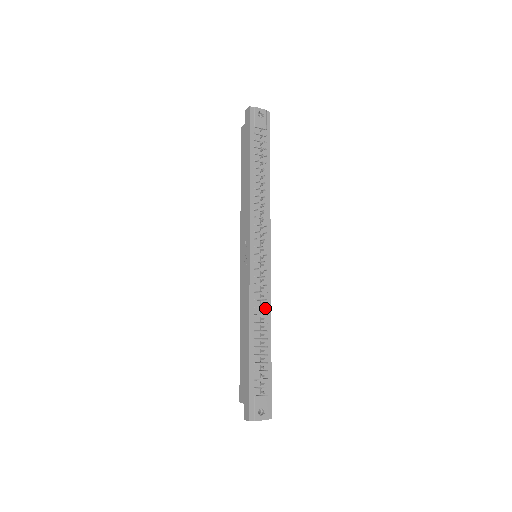
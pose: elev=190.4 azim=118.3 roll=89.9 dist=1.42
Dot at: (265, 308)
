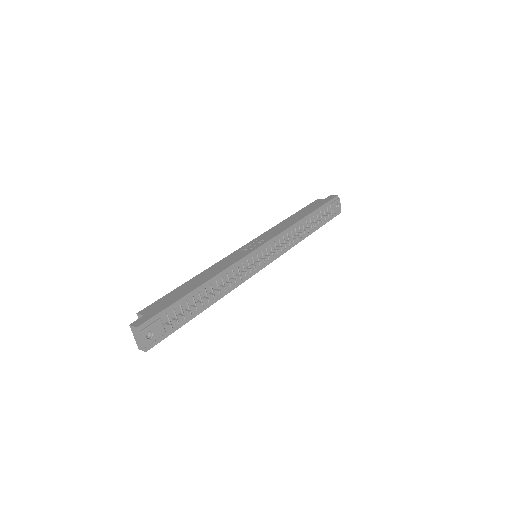
Dot at: (230, 285)
